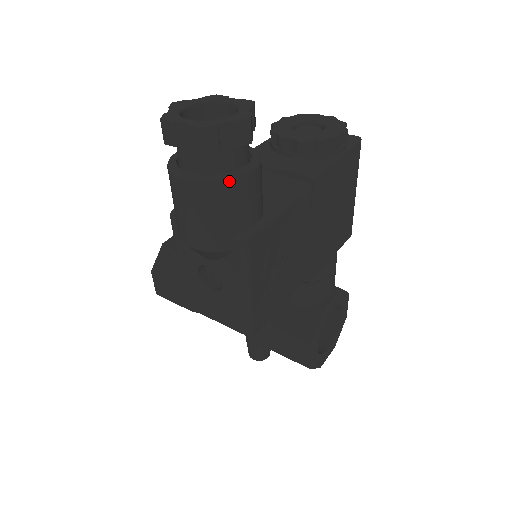
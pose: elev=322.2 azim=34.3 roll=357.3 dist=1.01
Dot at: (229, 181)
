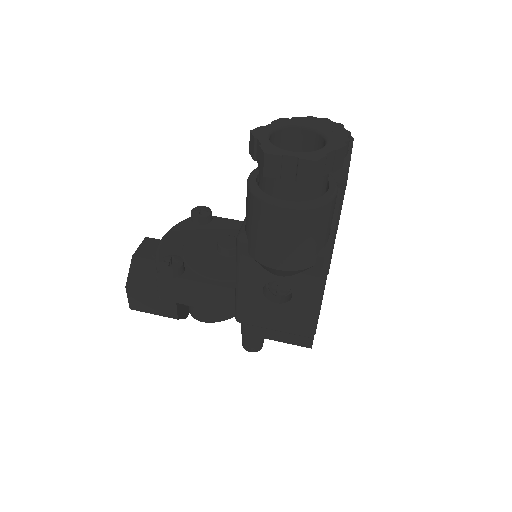
Dot at: (326, 205)
